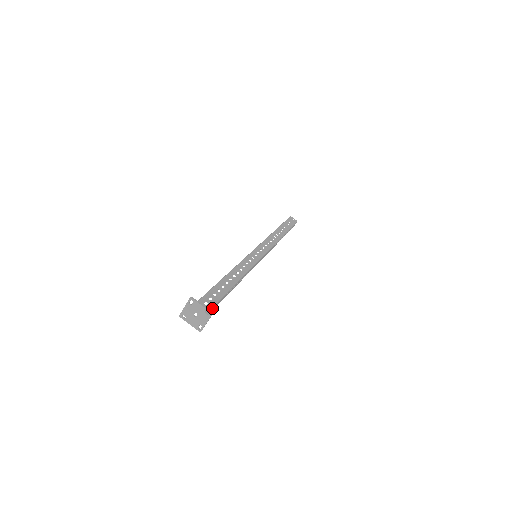
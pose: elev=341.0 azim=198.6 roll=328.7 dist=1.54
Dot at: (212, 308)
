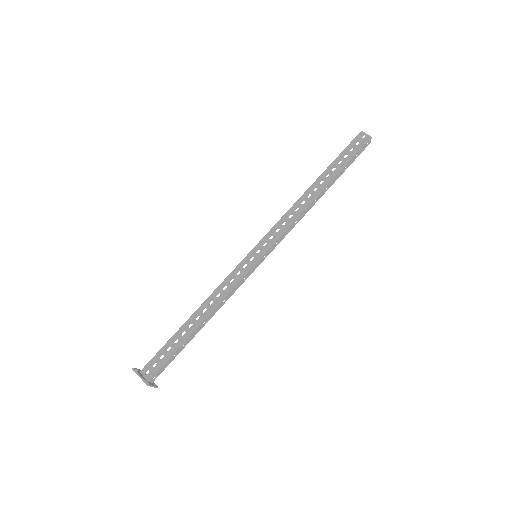
Dot at: (163, 367)
